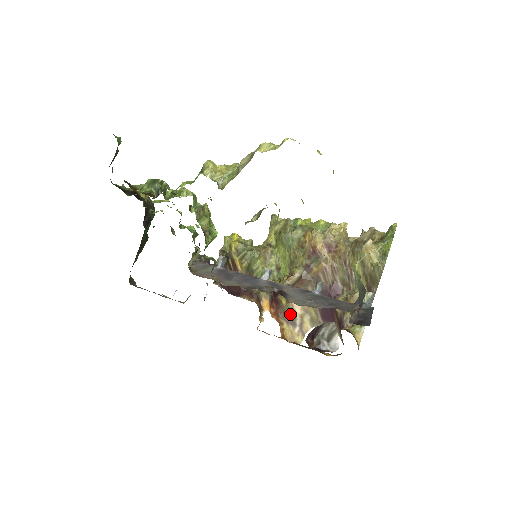
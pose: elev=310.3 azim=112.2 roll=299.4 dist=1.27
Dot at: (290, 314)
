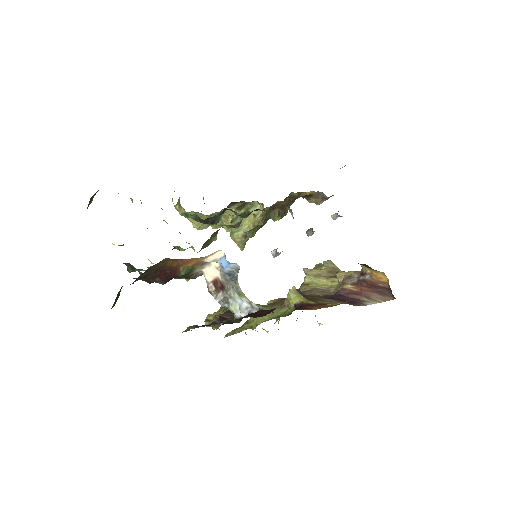
Dot at: occluded
